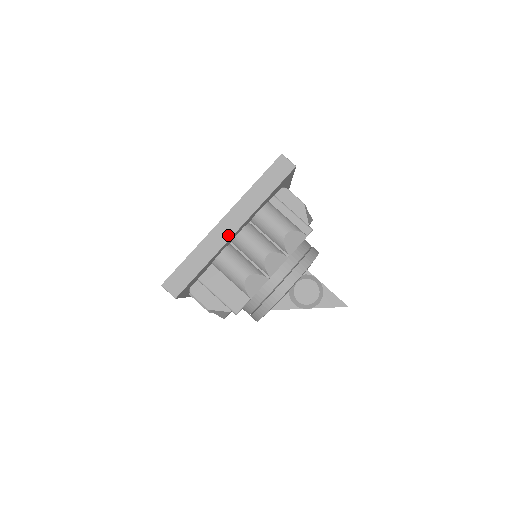
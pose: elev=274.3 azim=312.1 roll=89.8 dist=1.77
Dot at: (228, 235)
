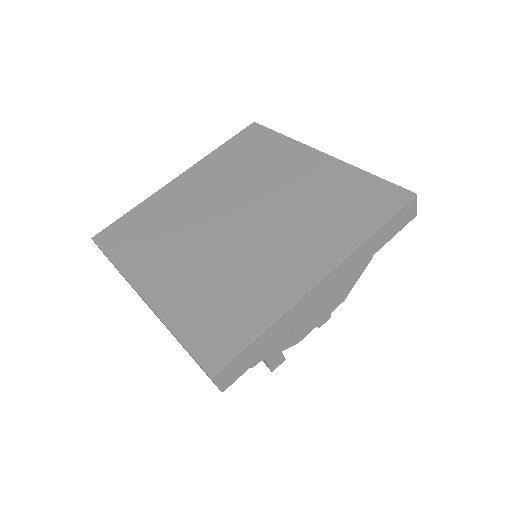
Dot at: occluded
